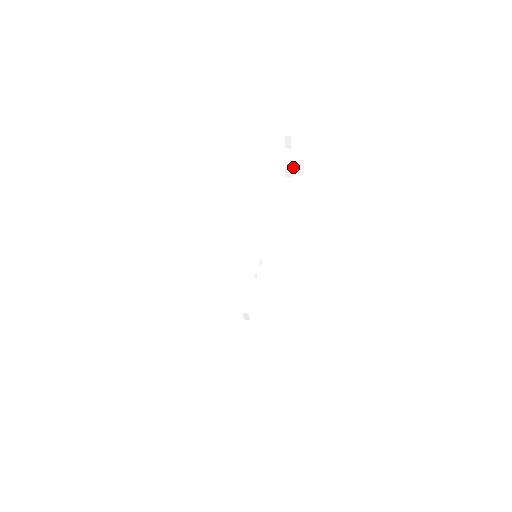
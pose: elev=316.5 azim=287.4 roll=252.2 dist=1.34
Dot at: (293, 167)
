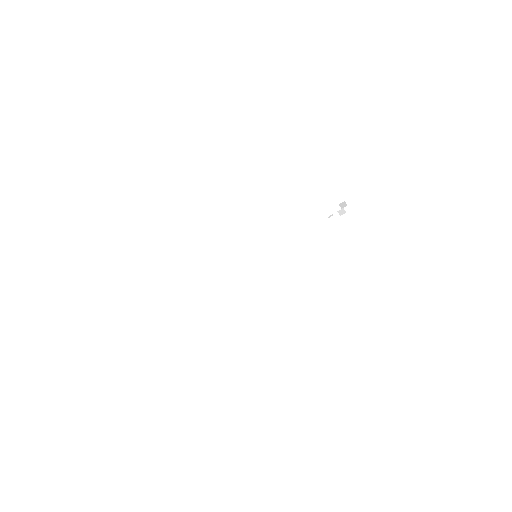
Dot at: occluded
